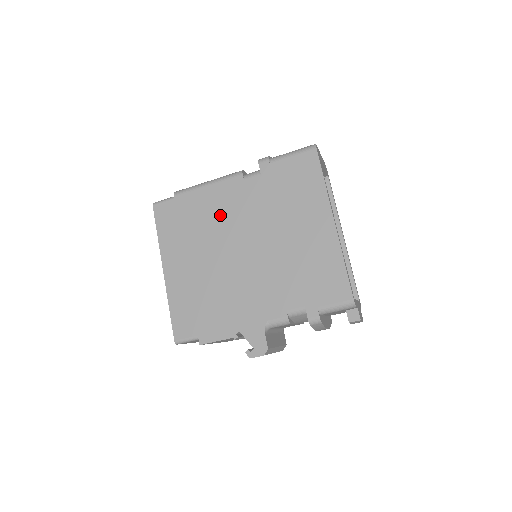
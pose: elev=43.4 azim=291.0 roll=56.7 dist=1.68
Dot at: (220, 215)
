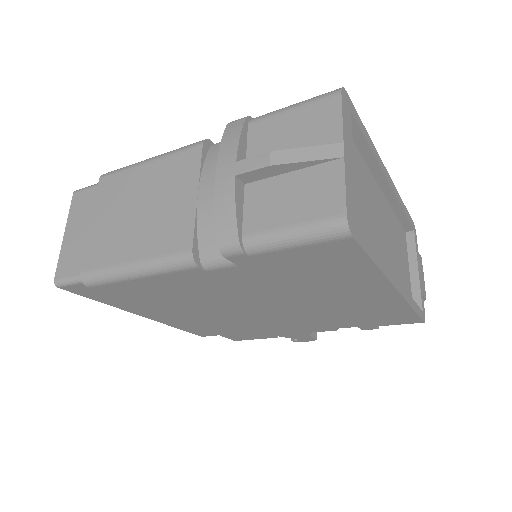
Dot at: (190, 295)
